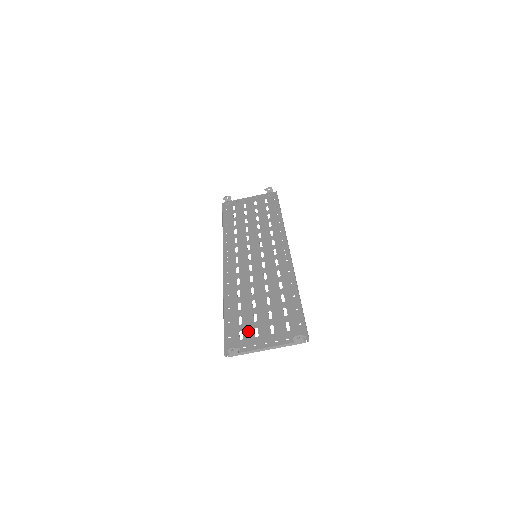
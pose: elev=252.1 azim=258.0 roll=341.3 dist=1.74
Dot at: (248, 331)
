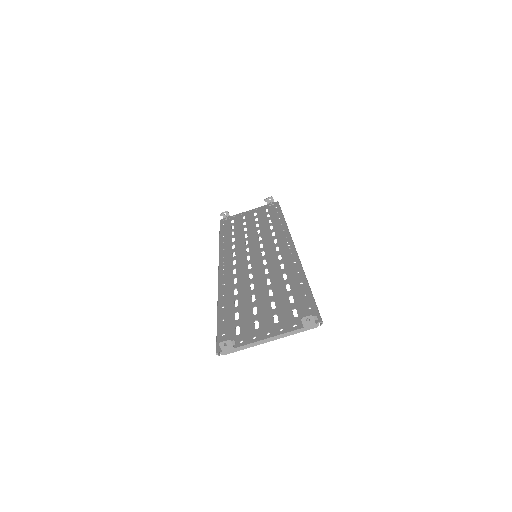
Dot at: (246, 325)
